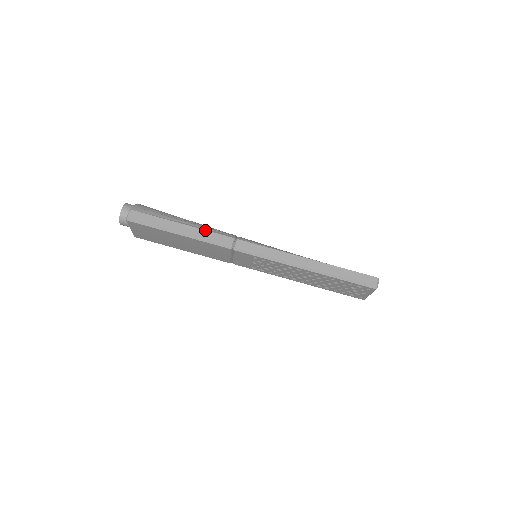
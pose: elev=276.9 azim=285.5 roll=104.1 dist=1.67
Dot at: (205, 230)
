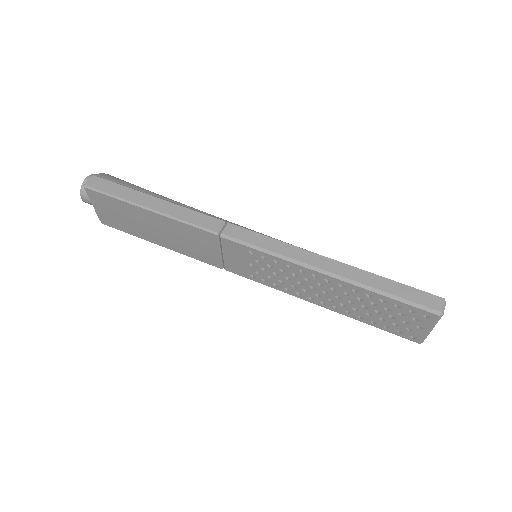
Dot at: (185, 207)
